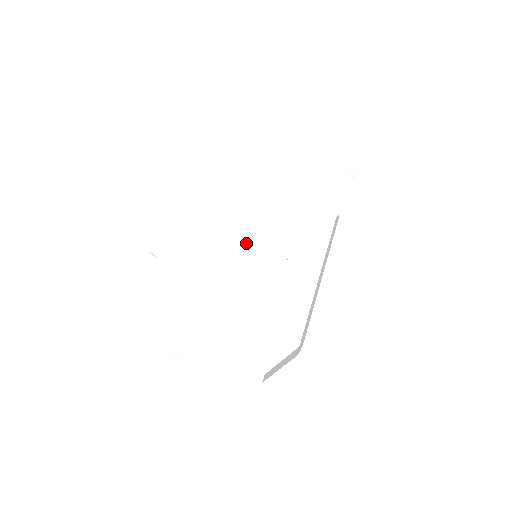
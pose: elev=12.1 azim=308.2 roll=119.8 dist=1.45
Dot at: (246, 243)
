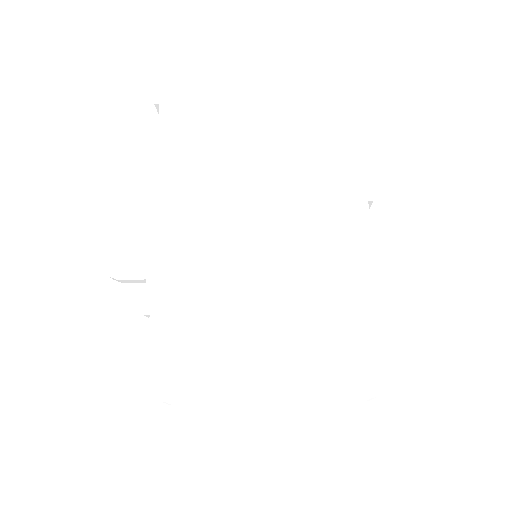
Dot at: (327, 292)
